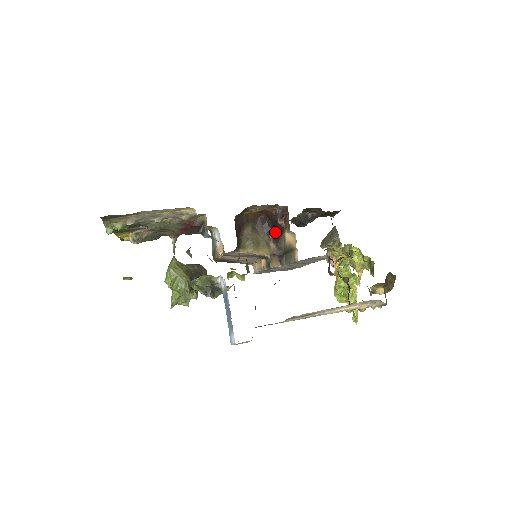
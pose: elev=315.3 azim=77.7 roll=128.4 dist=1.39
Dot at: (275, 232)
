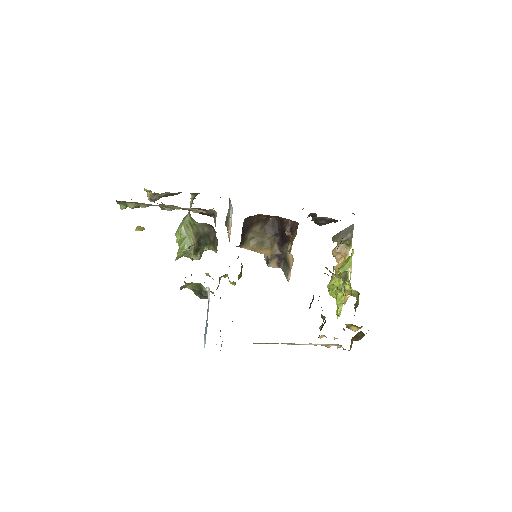
Dot at: (282, 237)
